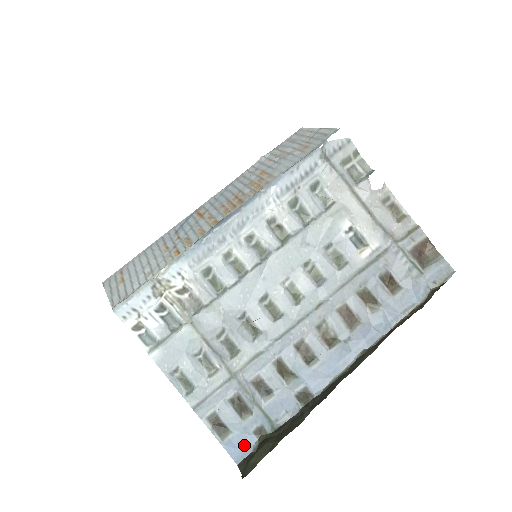
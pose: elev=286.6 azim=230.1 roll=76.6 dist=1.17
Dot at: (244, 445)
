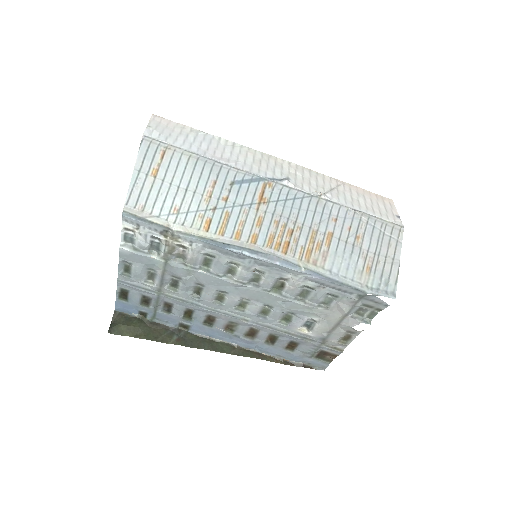
Dot at: (128, 309)
